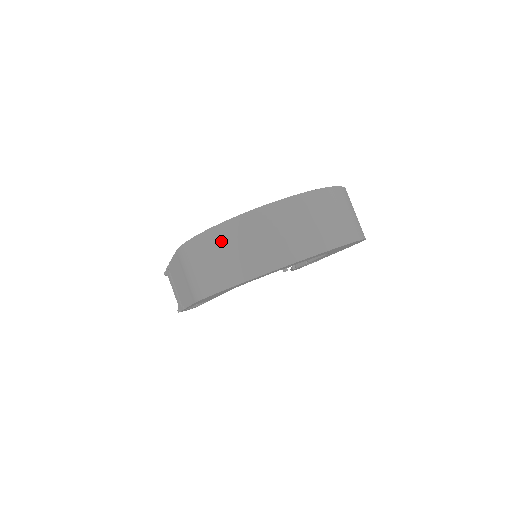
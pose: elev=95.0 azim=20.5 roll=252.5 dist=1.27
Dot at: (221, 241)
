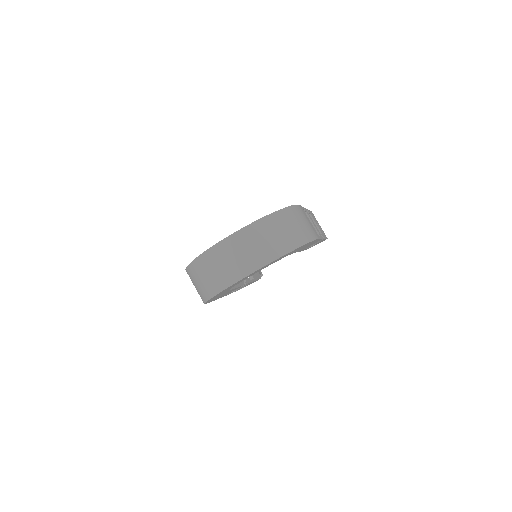
Dot at: (194, 273)
